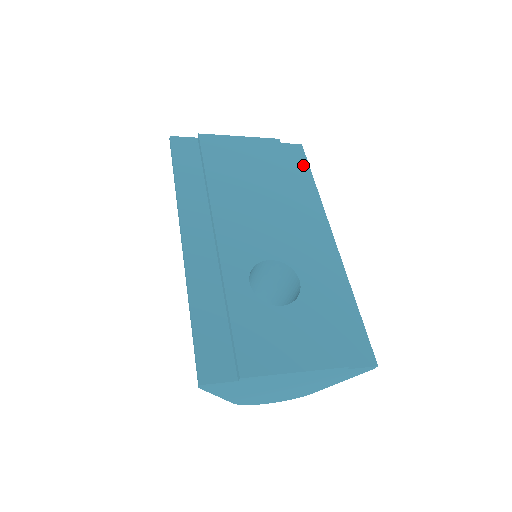
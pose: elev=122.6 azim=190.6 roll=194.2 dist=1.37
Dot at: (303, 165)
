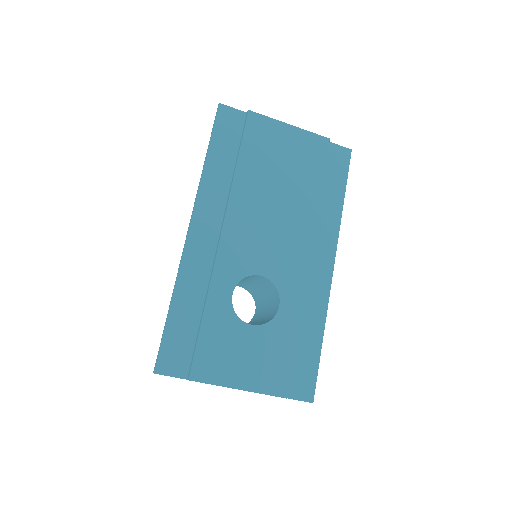
Dot at: (341, 176)
